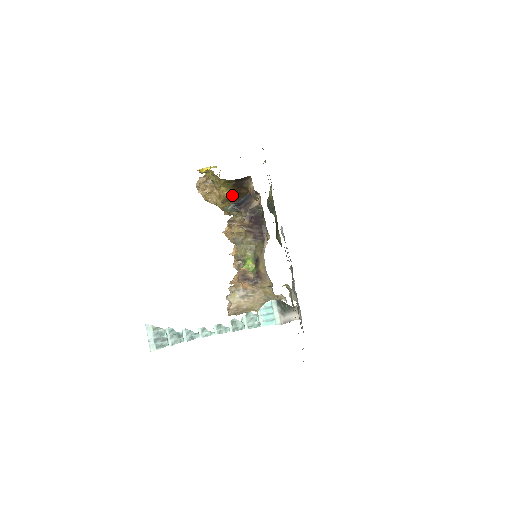
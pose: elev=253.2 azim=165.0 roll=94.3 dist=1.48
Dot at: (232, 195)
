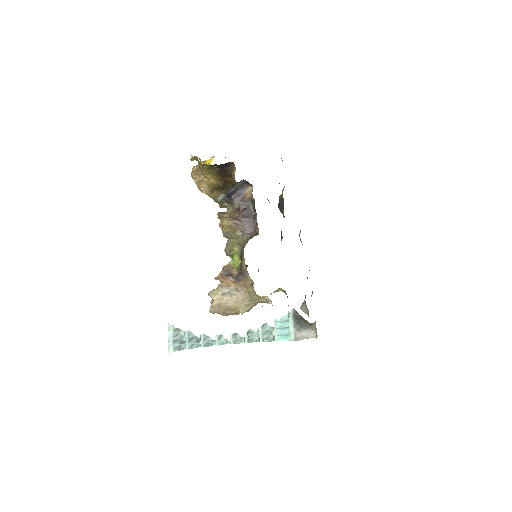
Dot at: (218, 183)
